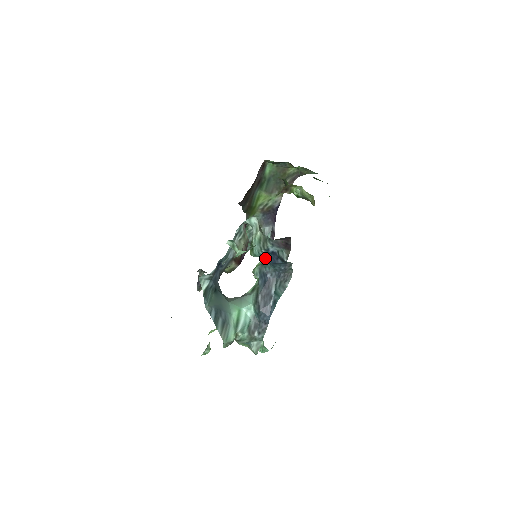
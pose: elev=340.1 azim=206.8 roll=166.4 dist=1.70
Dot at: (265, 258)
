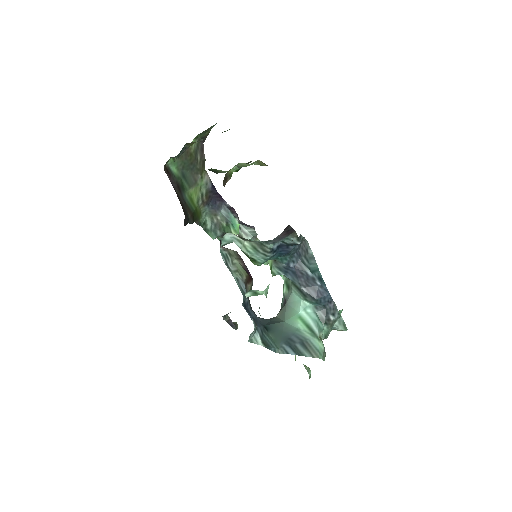
Dot at: (274, 256)
